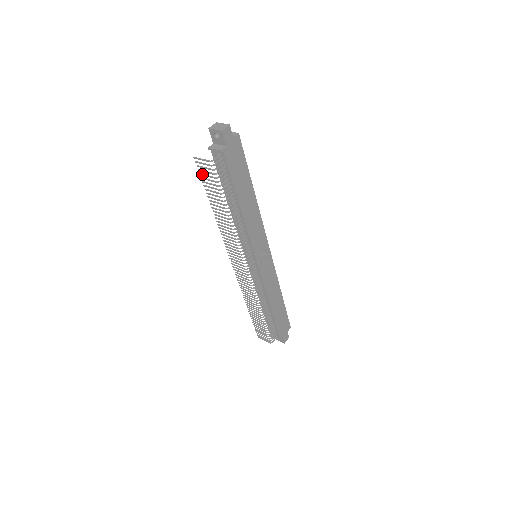
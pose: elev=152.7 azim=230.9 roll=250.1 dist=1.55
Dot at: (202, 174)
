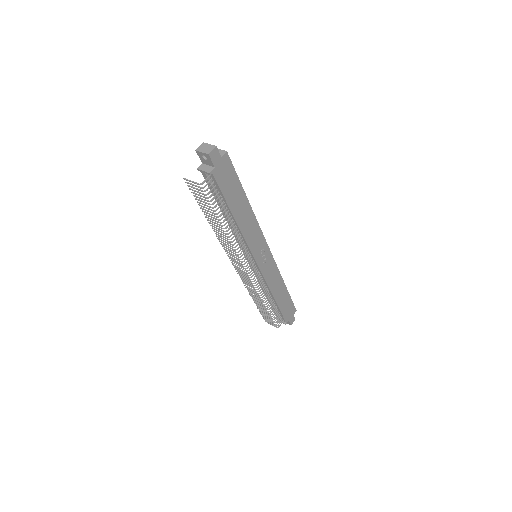
Dot at: (194, 193)
